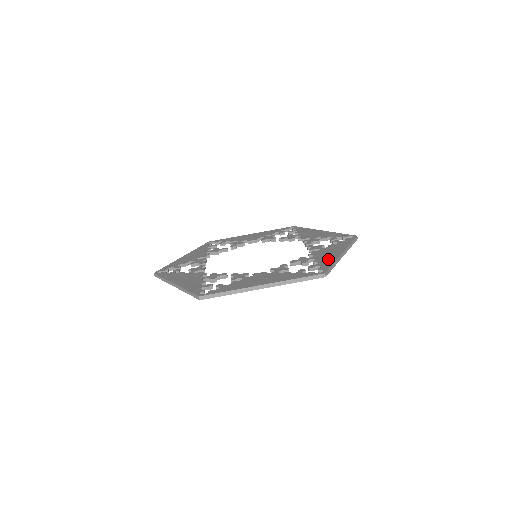
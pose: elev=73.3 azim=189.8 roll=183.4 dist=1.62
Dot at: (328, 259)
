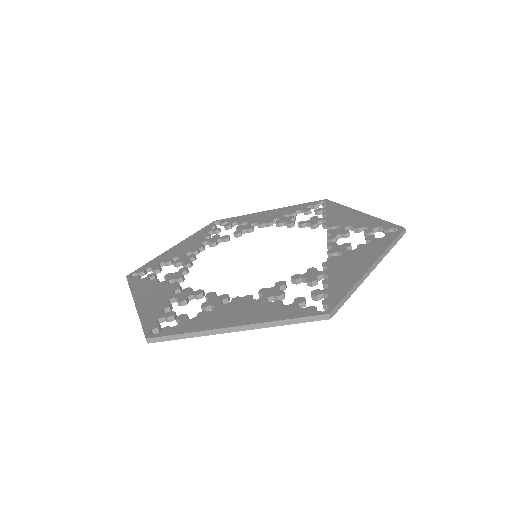
Dot at: (366, 220)
